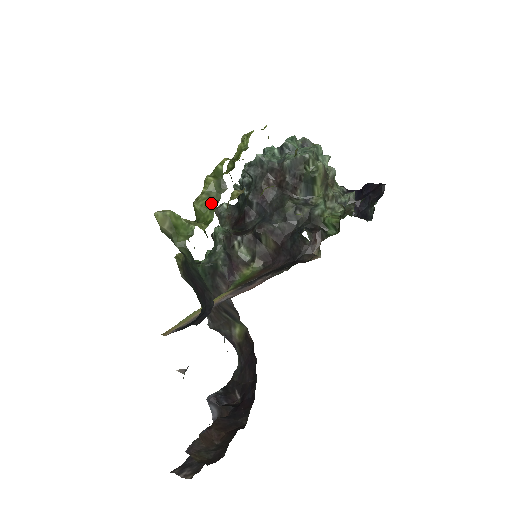
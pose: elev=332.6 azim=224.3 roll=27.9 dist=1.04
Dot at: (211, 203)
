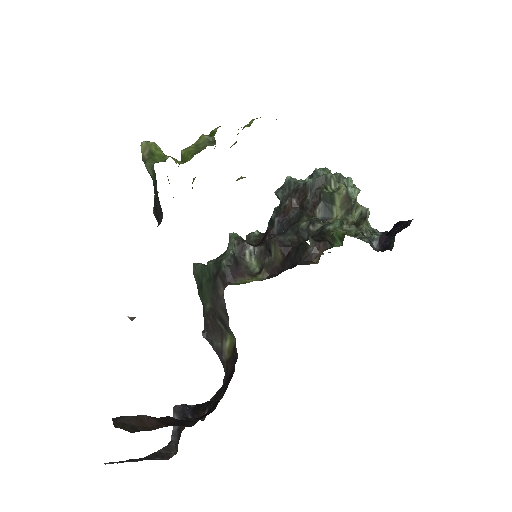
Dot at: (196, 151)
